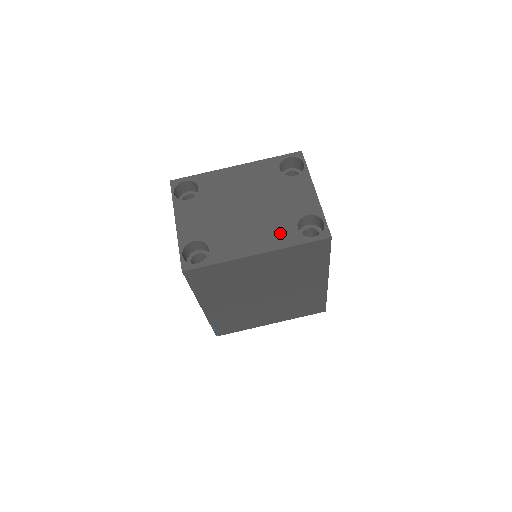
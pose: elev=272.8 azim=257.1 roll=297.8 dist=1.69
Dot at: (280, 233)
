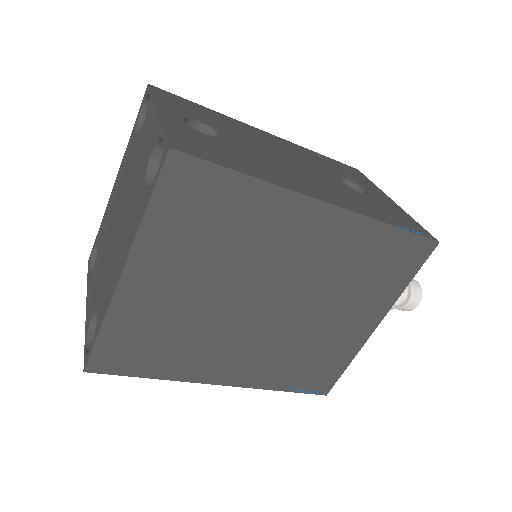
Dot at: (134, 216)
